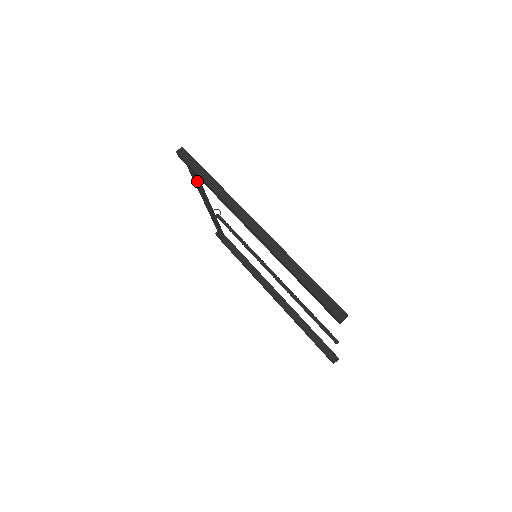
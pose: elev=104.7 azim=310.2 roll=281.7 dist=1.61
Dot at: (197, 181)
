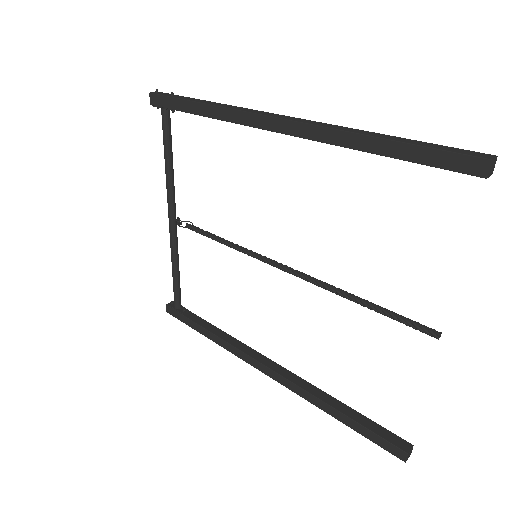
Dot at: (169, 153)
